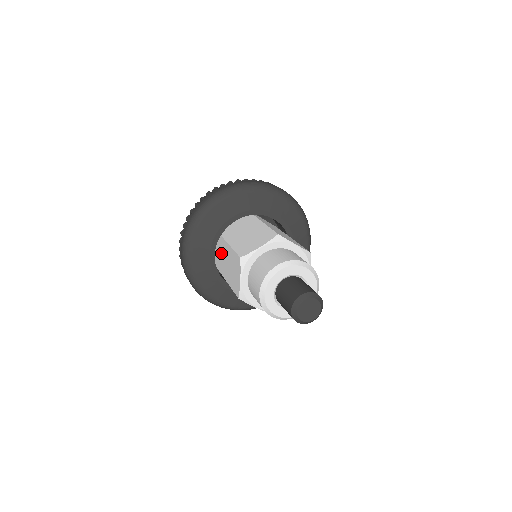
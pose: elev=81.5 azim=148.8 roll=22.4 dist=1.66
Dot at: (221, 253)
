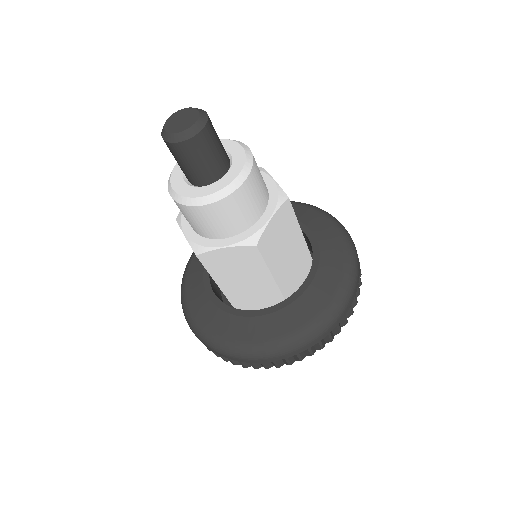
Dot at: occluded
